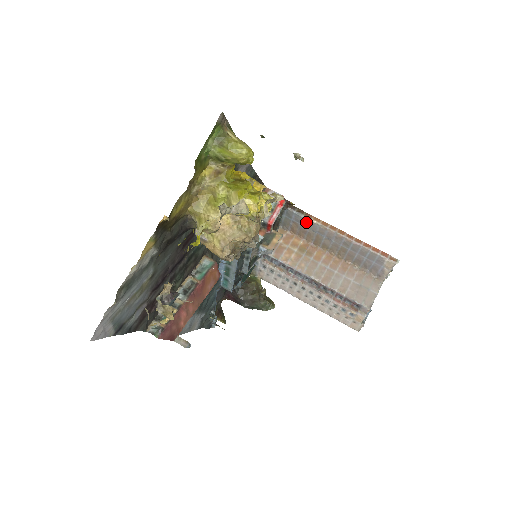
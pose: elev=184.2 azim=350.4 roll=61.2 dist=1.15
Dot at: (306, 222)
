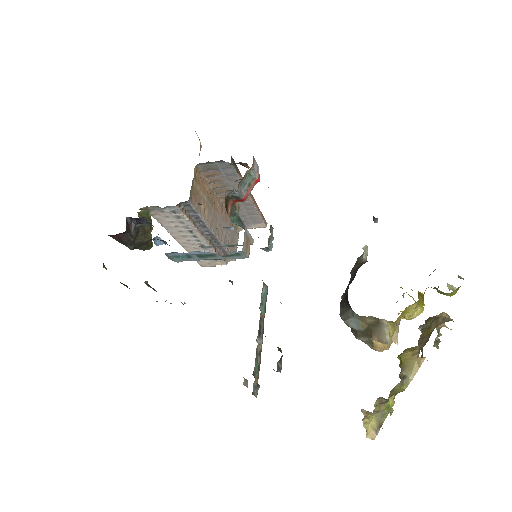
Dot at: (233, 178)
